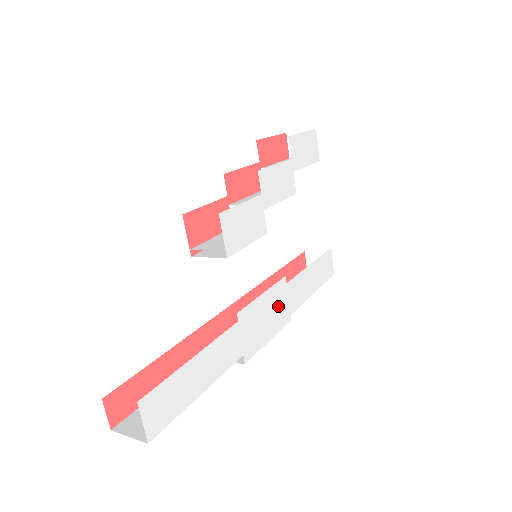
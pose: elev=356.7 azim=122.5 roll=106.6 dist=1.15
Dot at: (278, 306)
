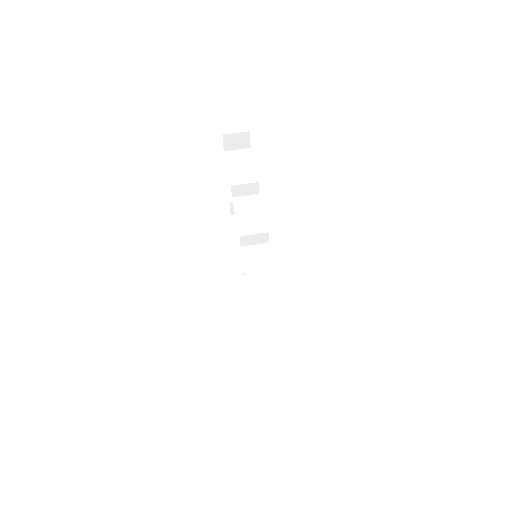
Dot at: occluded
